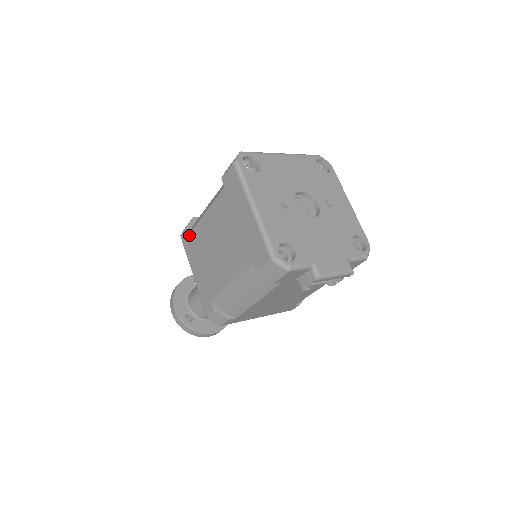
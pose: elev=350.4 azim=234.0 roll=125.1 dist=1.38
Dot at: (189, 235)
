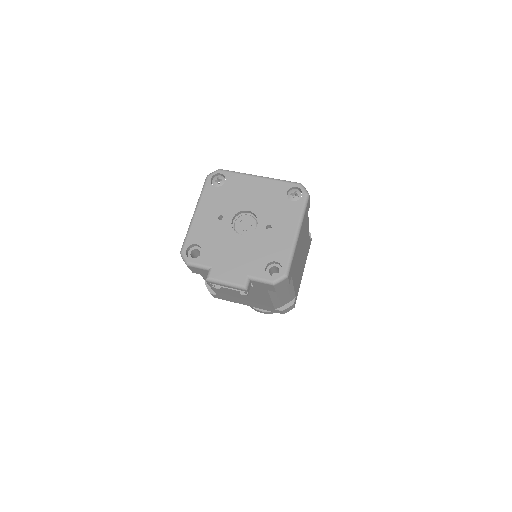
Dot at: occluded
